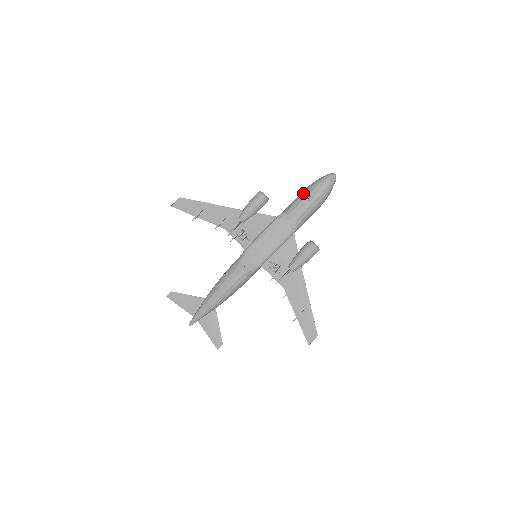
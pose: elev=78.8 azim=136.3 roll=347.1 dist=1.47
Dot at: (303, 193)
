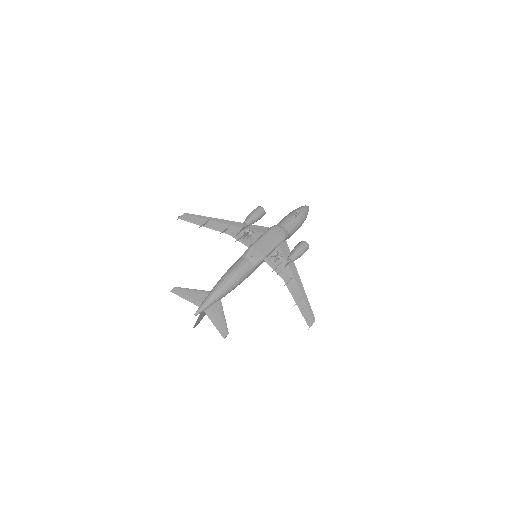
Dot at: (288, 214)
